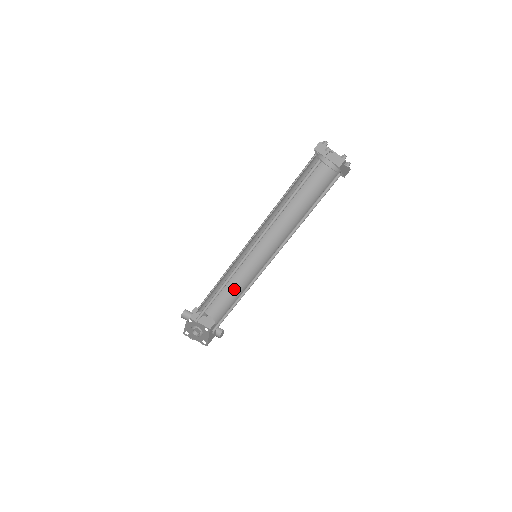
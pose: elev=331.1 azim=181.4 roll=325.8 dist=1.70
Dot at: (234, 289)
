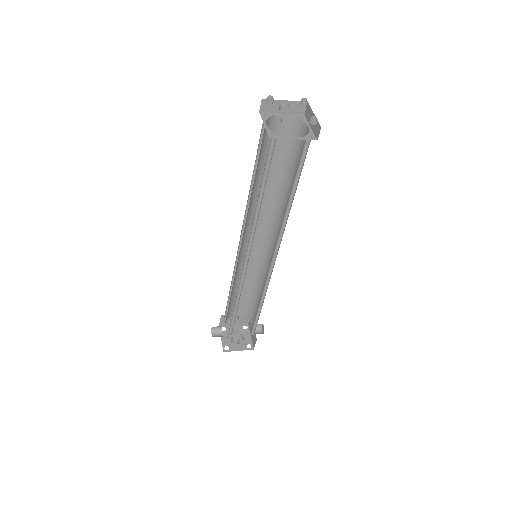
Dot at: (251, 287)
